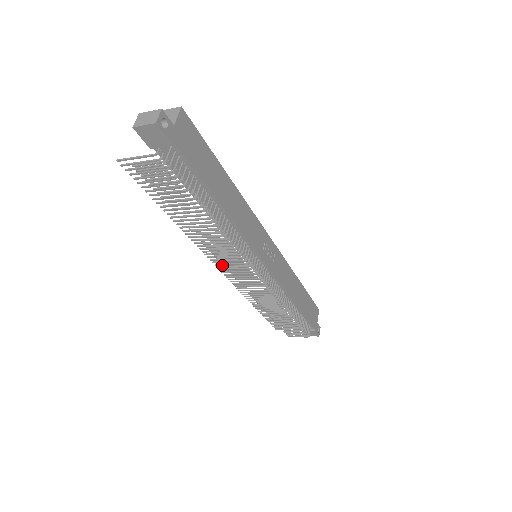
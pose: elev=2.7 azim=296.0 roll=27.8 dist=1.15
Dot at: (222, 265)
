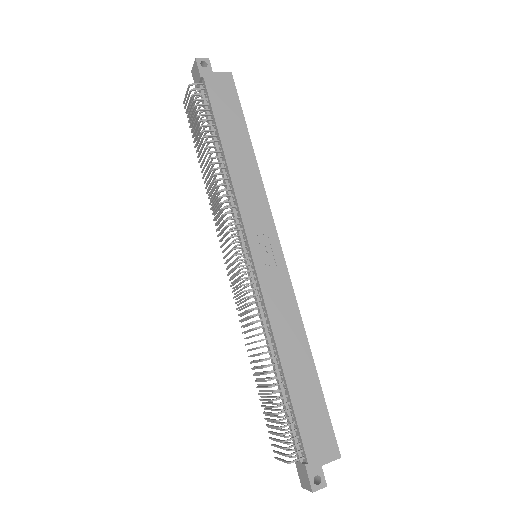
Dot at: occluded
